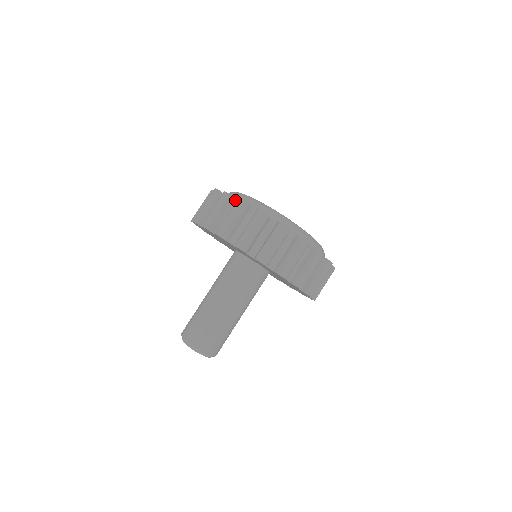
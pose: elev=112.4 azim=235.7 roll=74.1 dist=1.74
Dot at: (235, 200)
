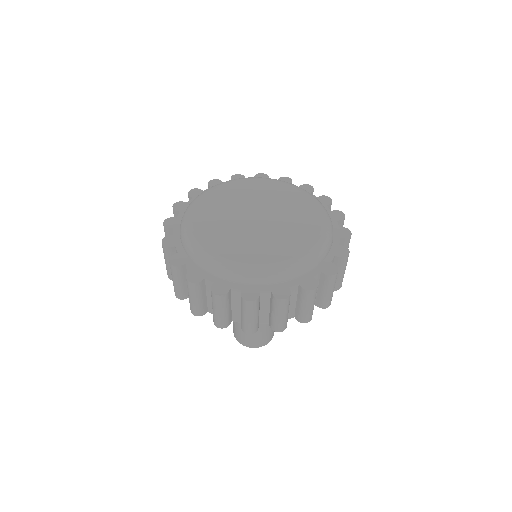
Dot at: (206, 281)
